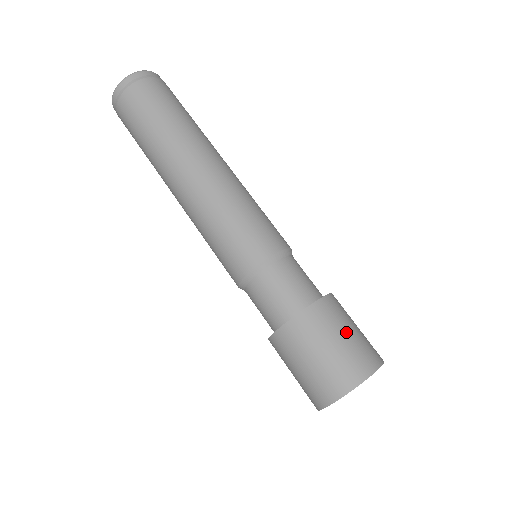
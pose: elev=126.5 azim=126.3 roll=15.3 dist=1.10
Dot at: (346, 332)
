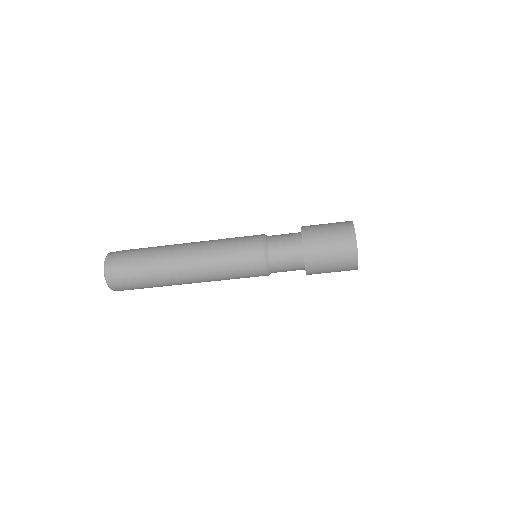
Dot at: occluded
